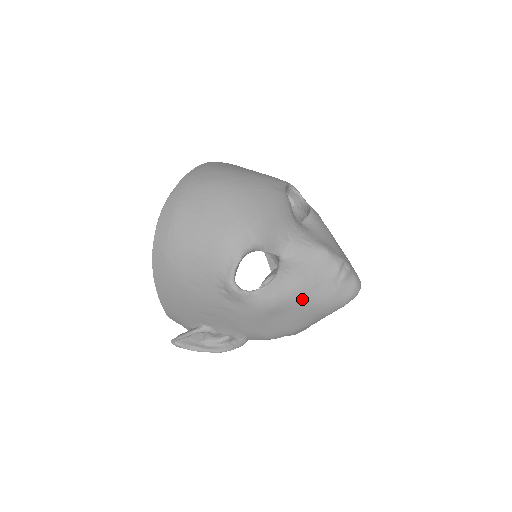
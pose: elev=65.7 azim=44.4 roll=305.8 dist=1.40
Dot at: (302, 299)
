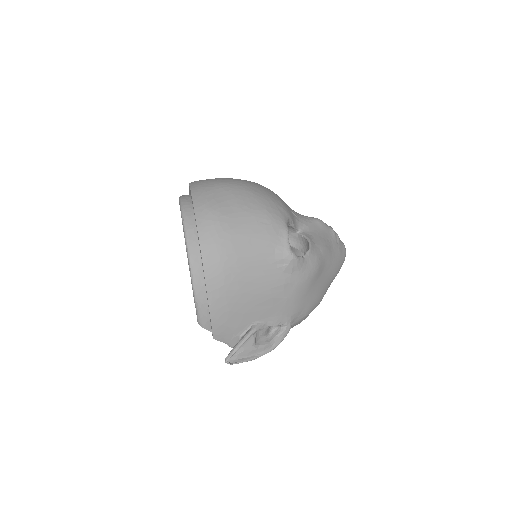
Dot at: (328, 259)
